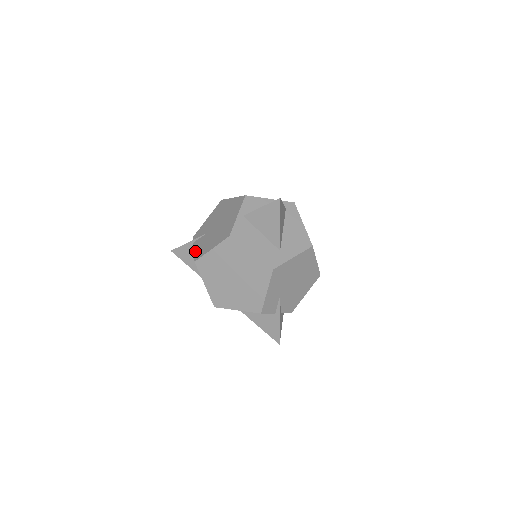
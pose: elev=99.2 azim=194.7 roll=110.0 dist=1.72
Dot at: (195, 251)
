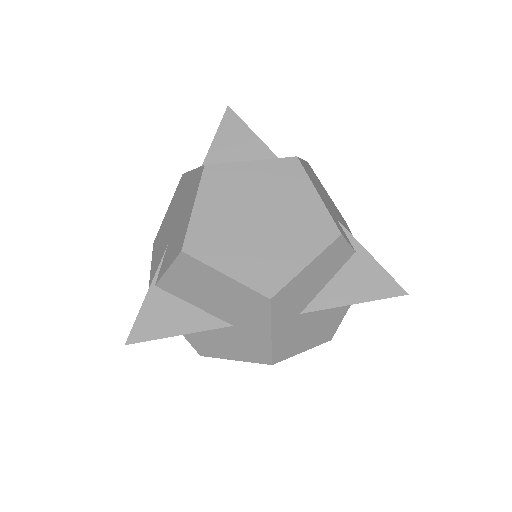
Dot at: (168, 263)
